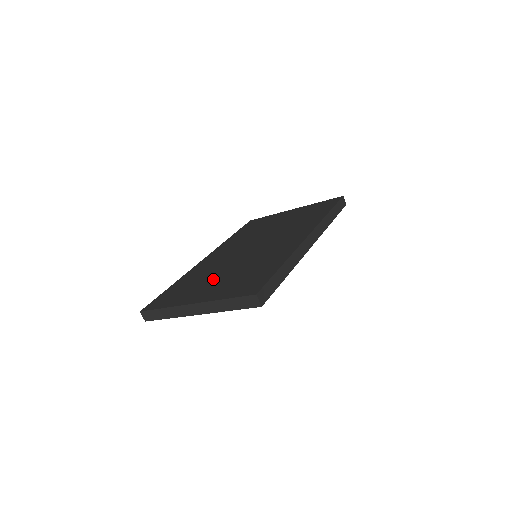
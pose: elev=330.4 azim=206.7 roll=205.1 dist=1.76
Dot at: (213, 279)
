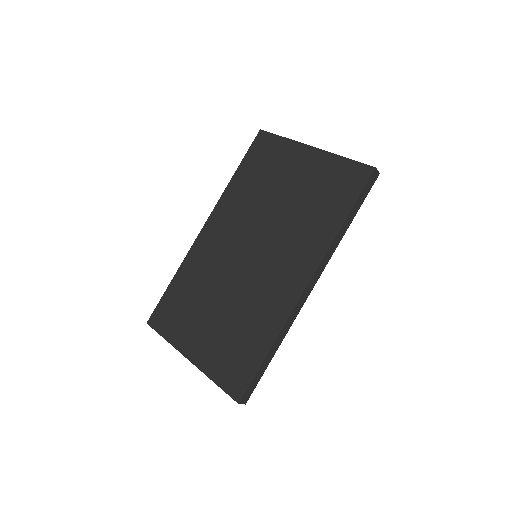
Dot at: (207, 313)
